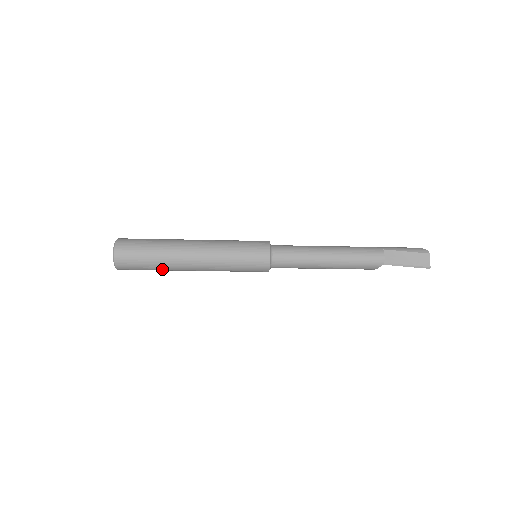
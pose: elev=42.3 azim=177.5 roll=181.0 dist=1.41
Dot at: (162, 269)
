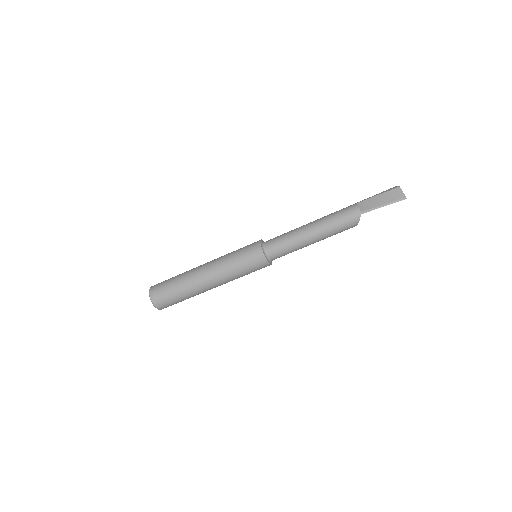
Dot at: (187, 295)
